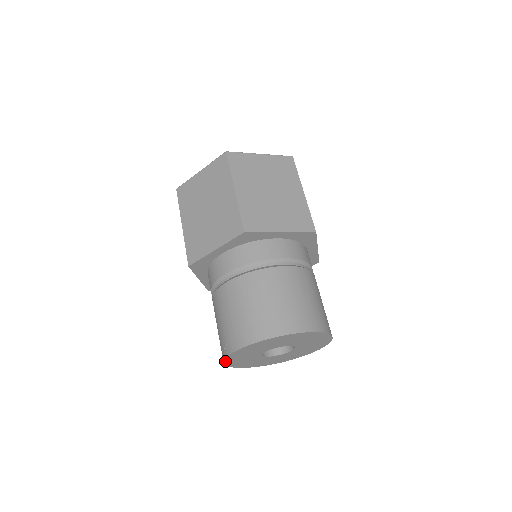
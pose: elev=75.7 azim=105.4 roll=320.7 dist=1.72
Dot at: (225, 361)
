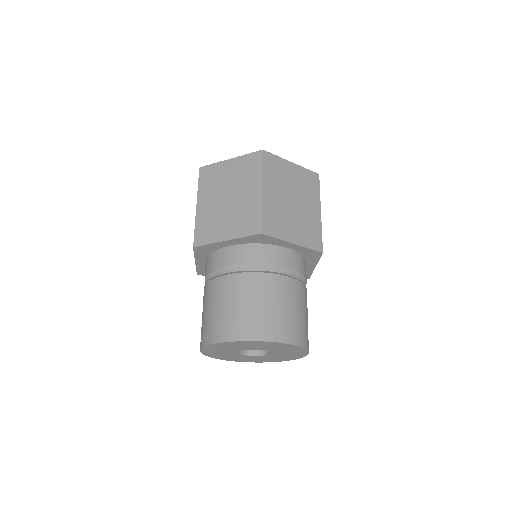
Dot at: (203, 348)
